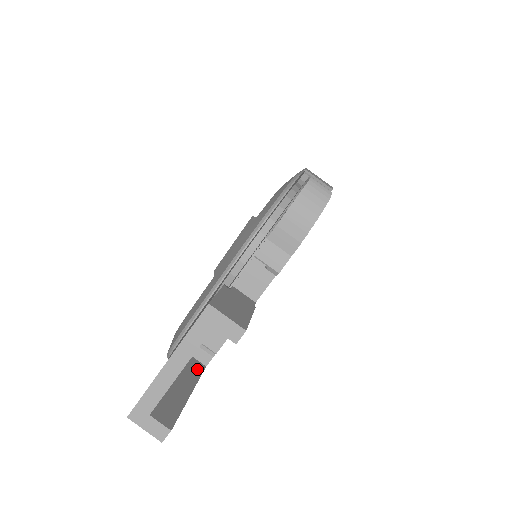
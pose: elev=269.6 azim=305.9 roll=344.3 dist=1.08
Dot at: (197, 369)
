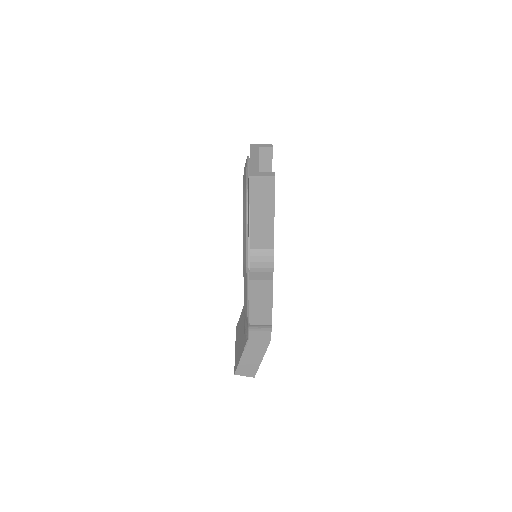
Dot at: occluded
